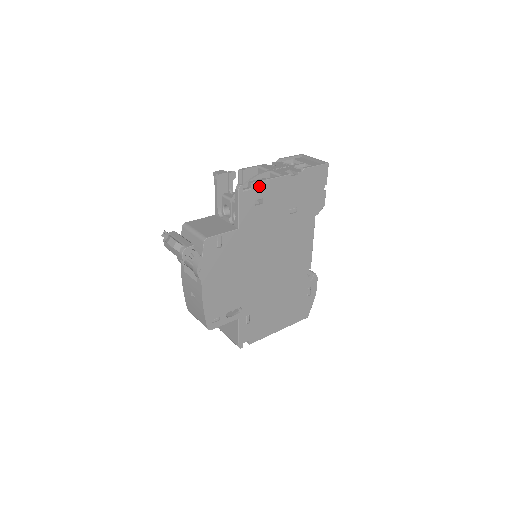
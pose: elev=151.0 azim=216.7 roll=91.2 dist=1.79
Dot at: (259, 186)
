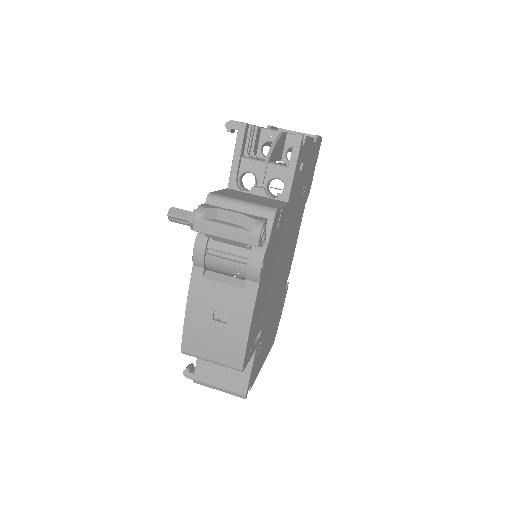
Dot at: (306, 143)
